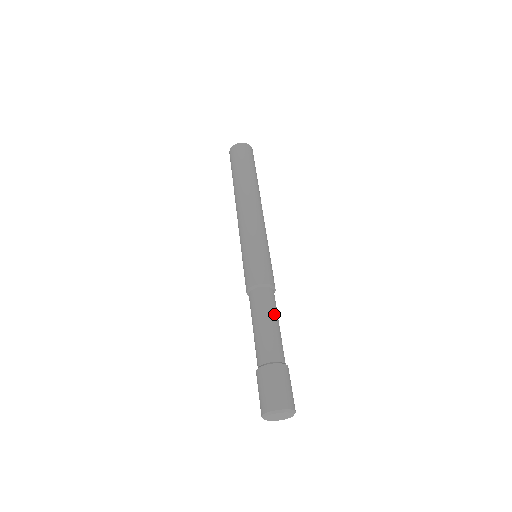
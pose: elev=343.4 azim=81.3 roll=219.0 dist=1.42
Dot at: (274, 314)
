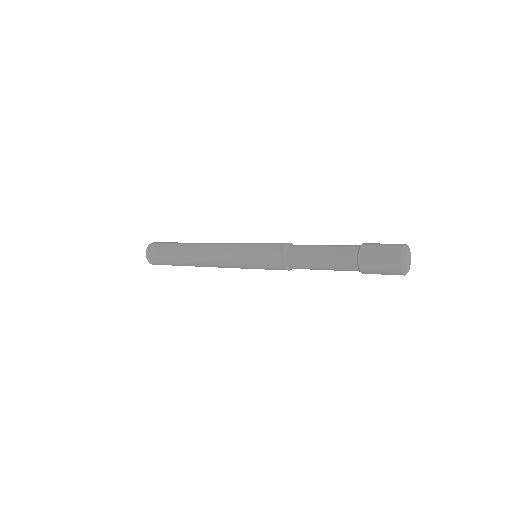
Dot at: (317, 245)
